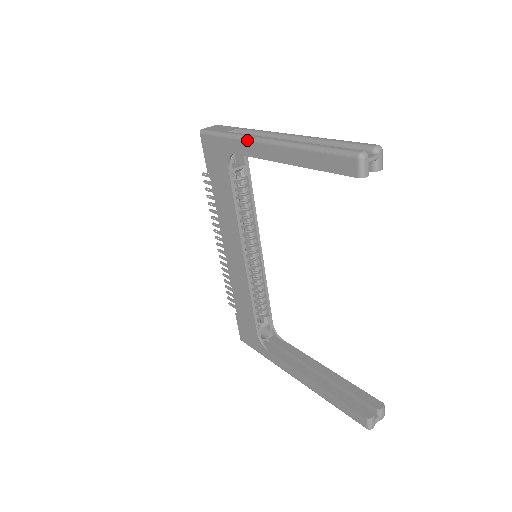
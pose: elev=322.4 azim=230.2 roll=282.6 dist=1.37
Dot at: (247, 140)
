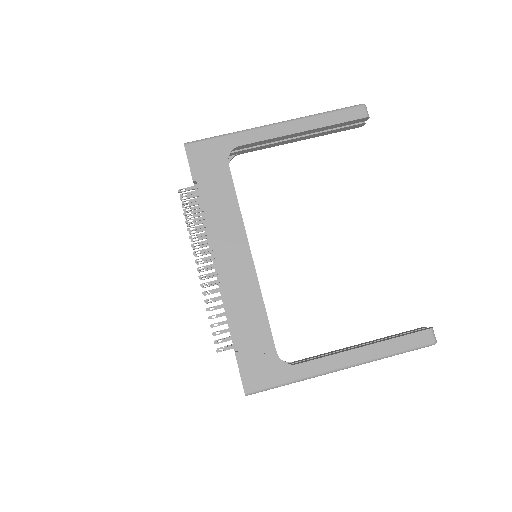
Dot at: (255, 129)
